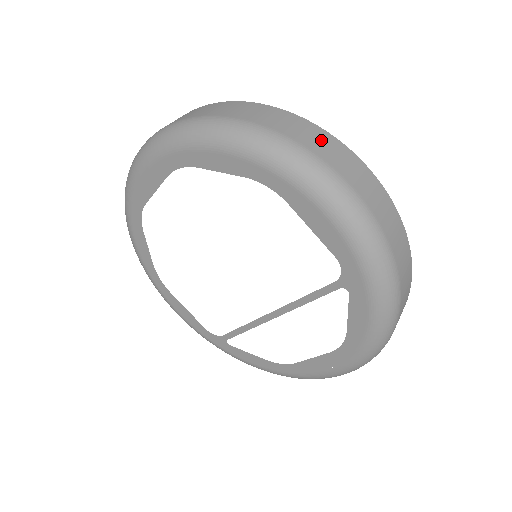
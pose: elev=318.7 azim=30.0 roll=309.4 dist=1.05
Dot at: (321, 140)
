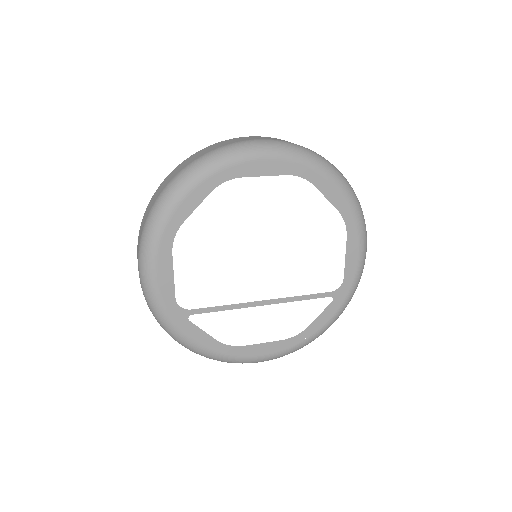
Dot at: occluded
